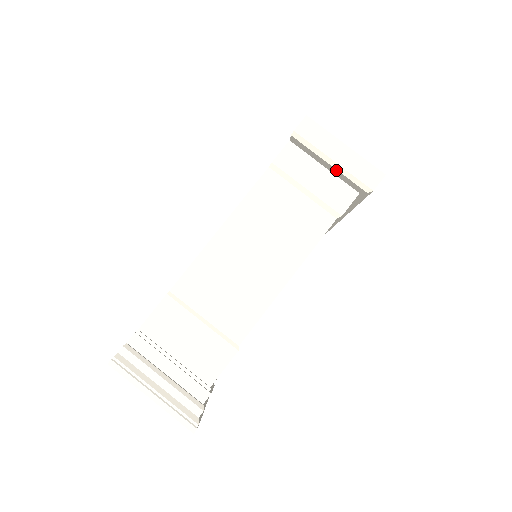
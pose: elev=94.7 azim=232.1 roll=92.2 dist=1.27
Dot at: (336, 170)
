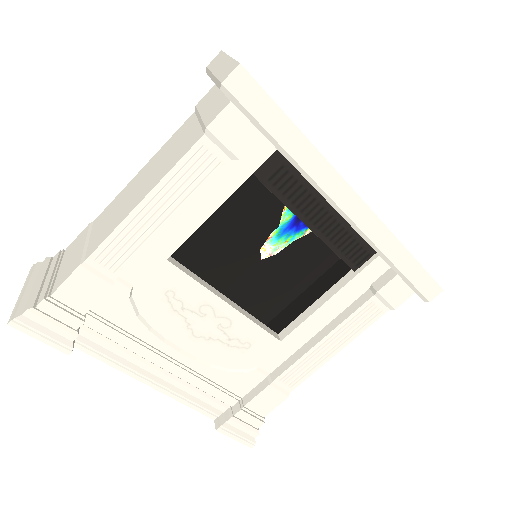
Dot at: occluded
